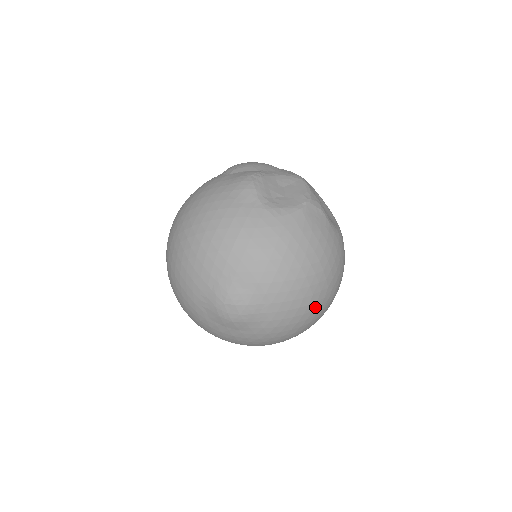
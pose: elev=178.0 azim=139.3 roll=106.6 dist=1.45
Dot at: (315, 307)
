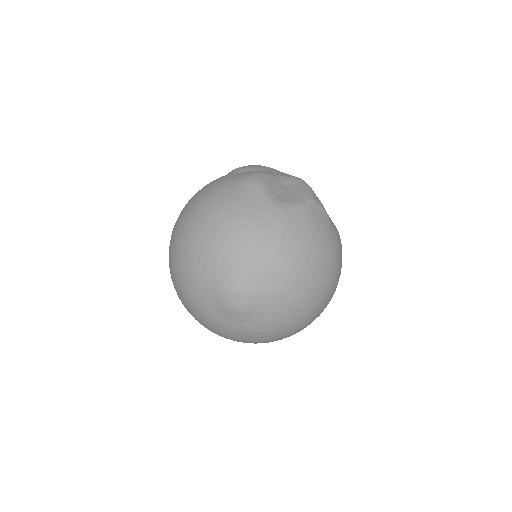
Dot at: (316, 301)
